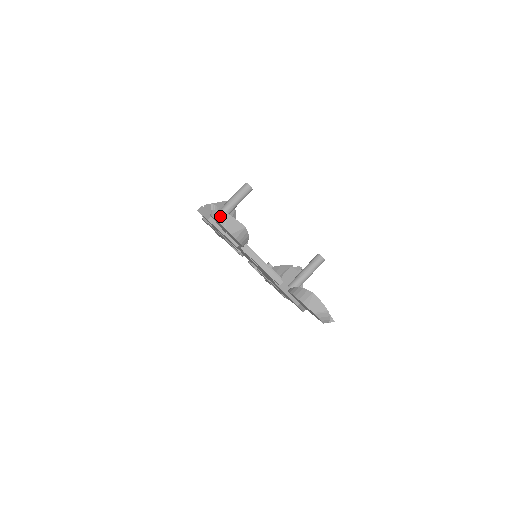
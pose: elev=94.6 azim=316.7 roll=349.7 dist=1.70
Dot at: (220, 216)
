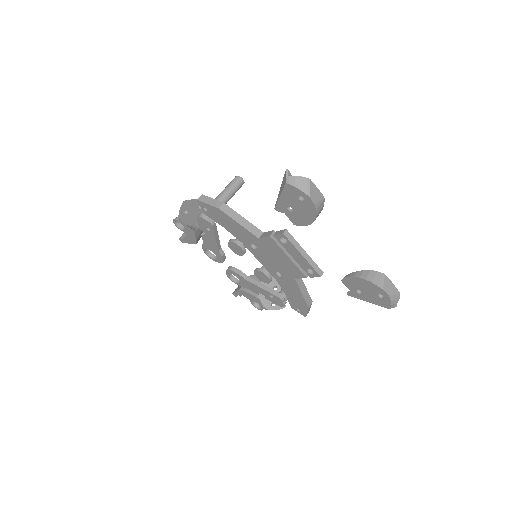
Dot at: (302, 182)
